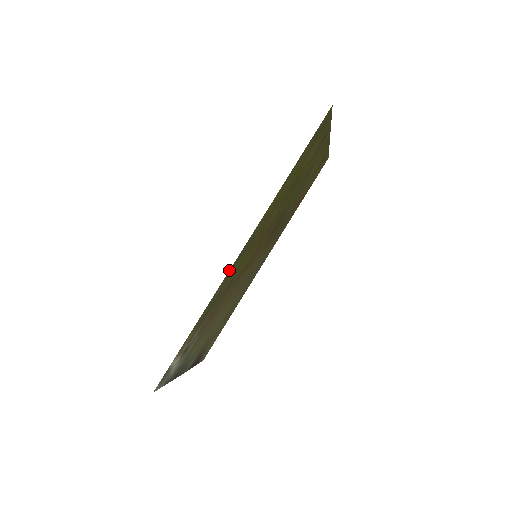
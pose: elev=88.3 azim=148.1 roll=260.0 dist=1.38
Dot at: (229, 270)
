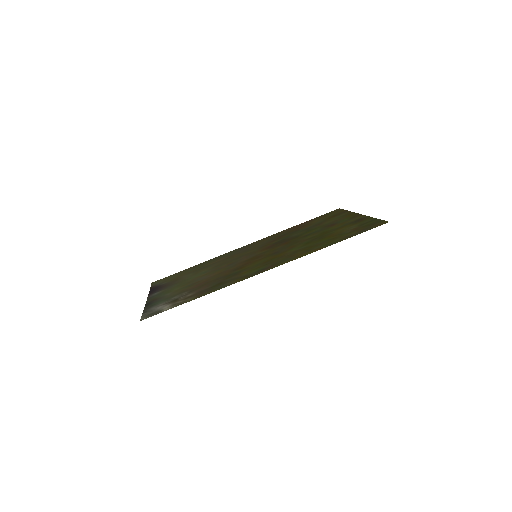
Dot at: occluded
